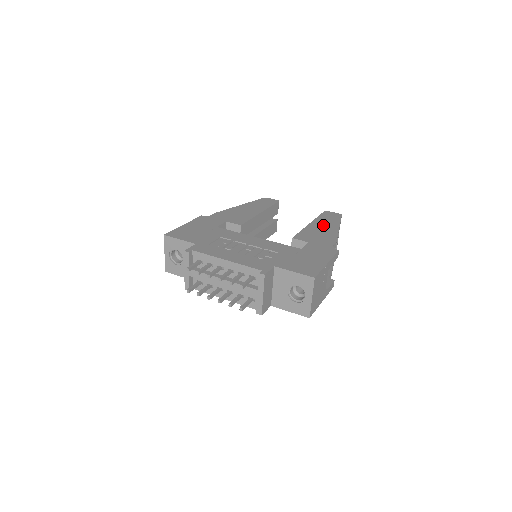
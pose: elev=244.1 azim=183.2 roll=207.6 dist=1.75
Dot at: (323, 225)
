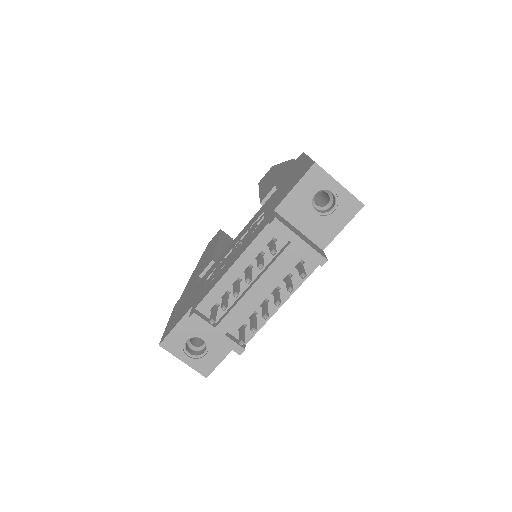
Dot at: (269, 178)
